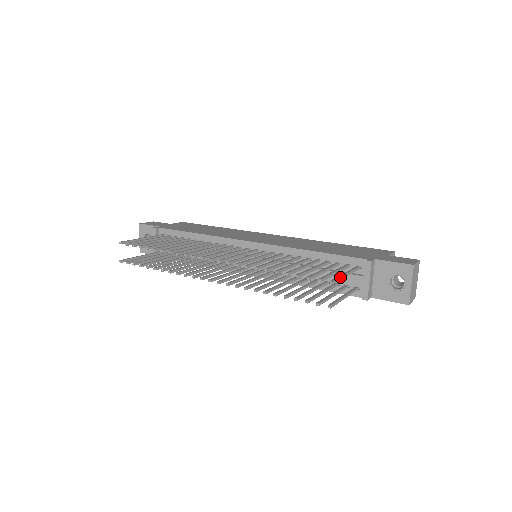
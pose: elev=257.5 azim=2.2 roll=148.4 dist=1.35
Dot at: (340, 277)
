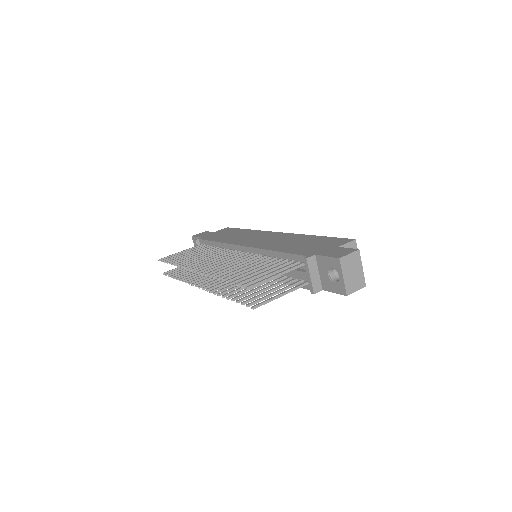
Dot at: (263, 280)
